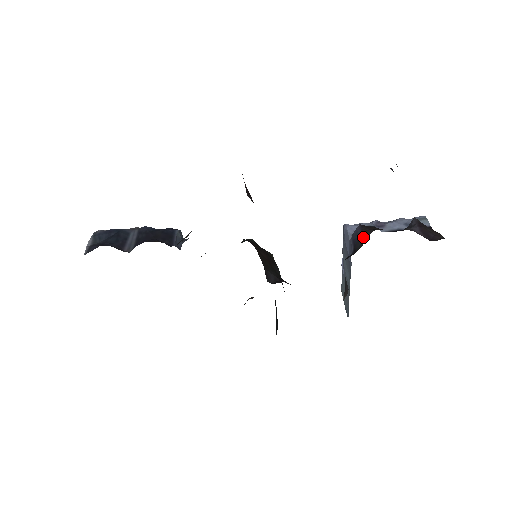
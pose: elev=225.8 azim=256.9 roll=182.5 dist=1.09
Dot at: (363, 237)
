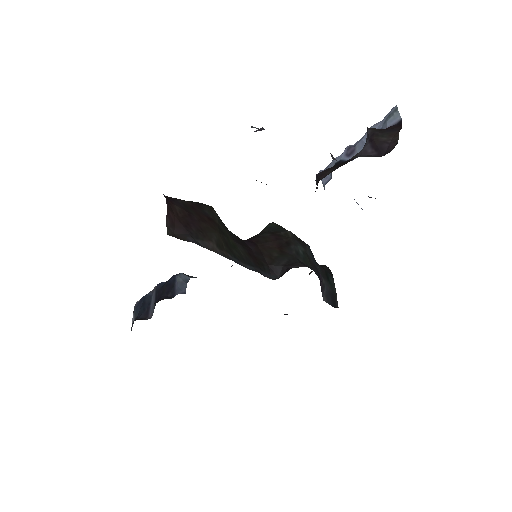
Dot at: occluded
